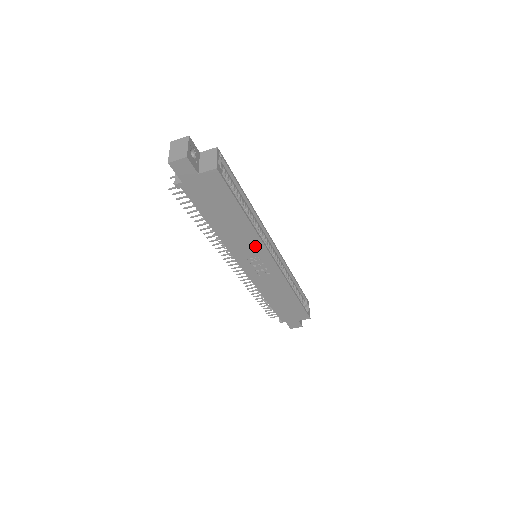
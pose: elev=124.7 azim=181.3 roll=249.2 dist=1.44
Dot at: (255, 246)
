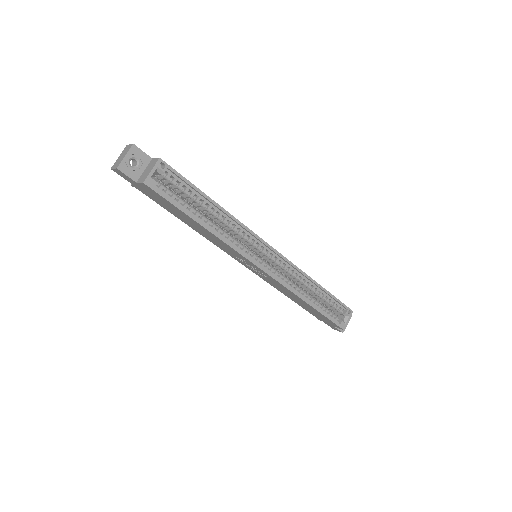
Dot at: (233, 251)
